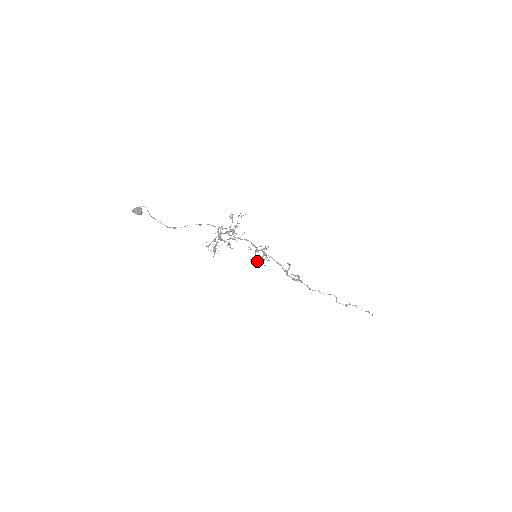
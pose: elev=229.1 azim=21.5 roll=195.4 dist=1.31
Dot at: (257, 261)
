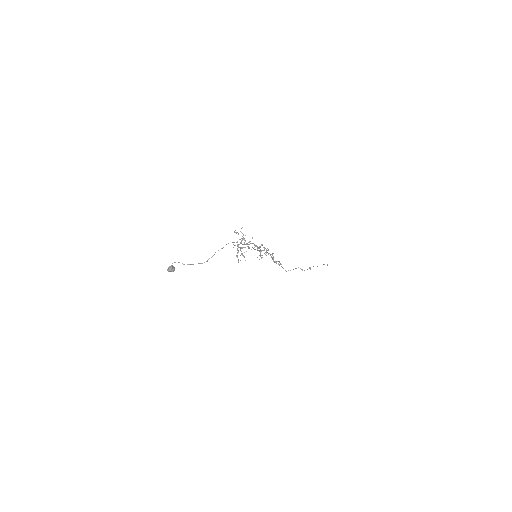
Dot at: (262, 255)
